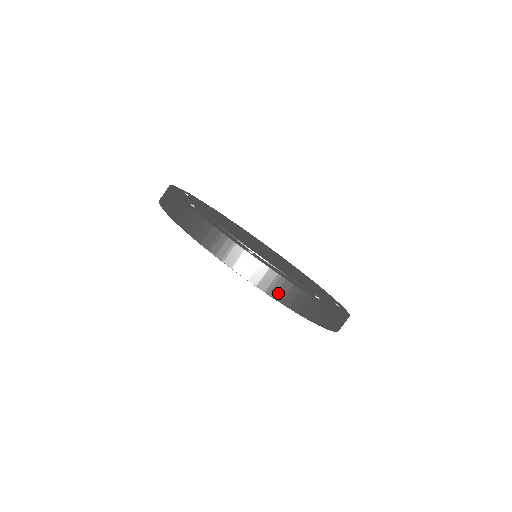
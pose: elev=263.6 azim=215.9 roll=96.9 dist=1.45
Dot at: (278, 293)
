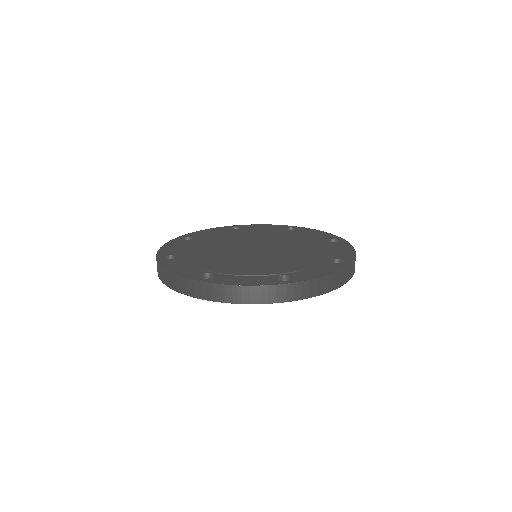
Dot at: (324, 289)
